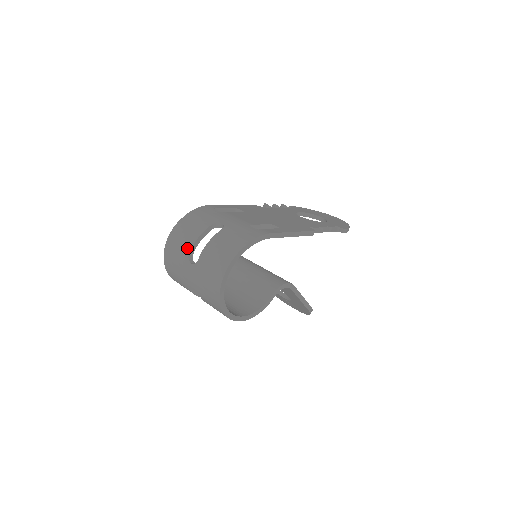
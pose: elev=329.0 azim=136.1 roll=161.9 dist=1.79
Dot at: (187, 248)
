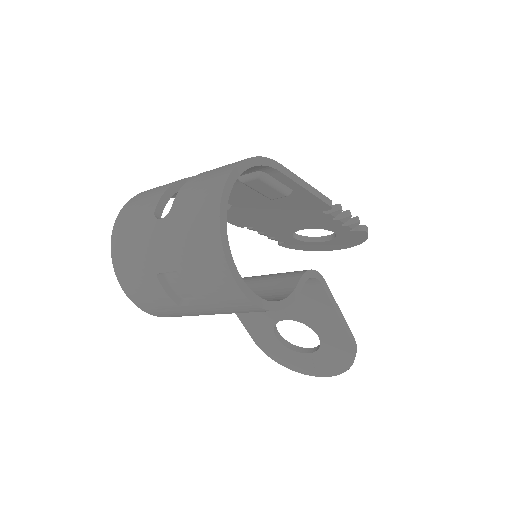
Dot at: (150, 206)
